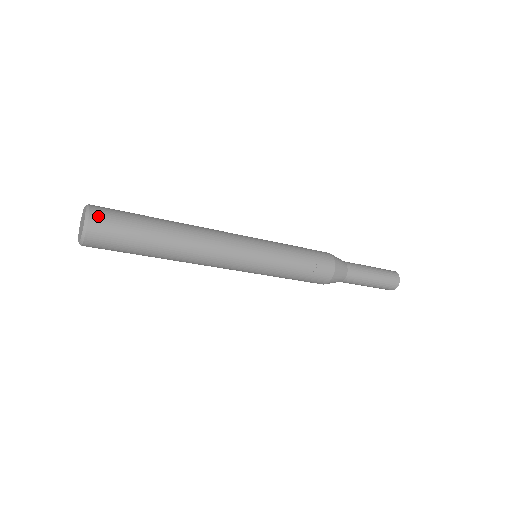
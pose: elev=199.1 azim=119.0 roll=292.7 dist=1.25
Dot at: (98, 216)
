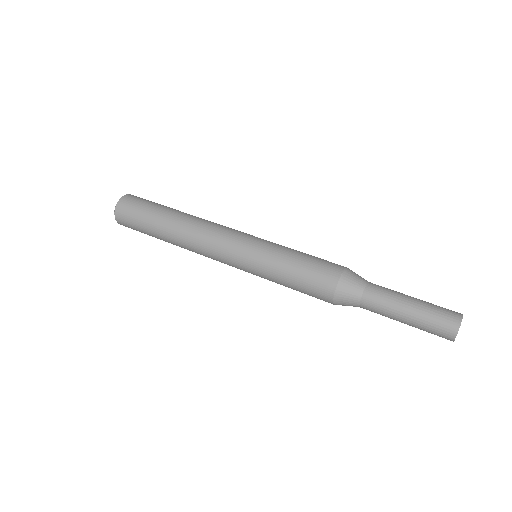
Dot at: (122, 224)
